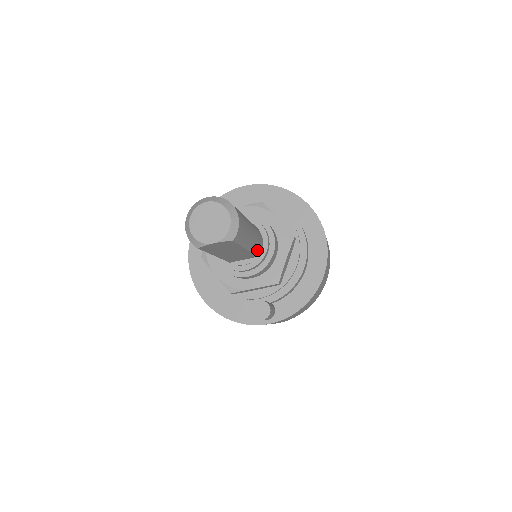
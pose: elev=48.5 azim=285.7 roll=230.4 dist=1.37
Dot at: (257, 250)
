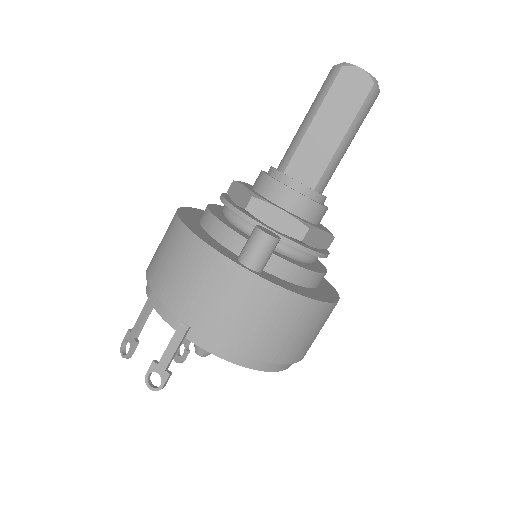
Dot at: (325, 177)
